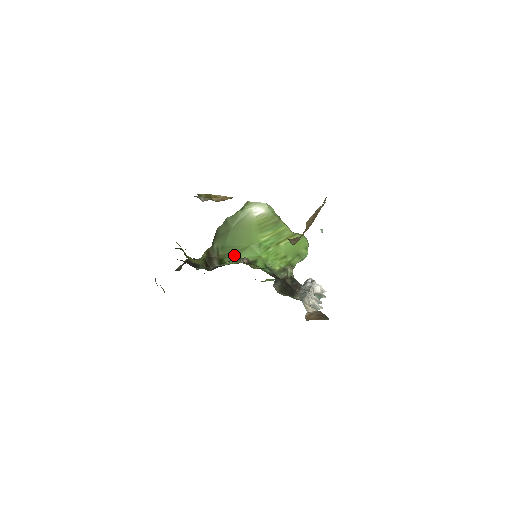
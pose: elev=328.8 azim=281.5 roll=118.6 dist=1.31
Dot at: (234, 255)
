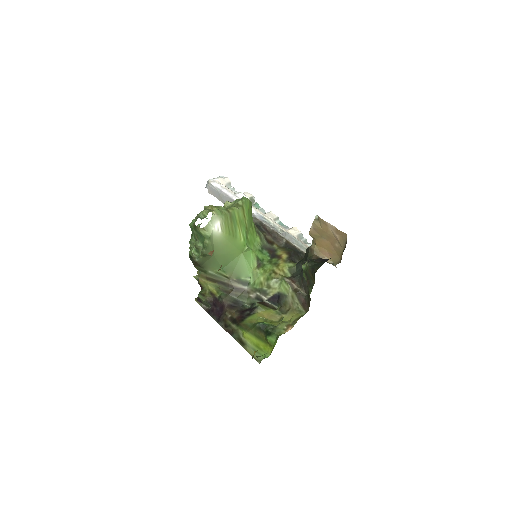
Dot at: (243, 270)
